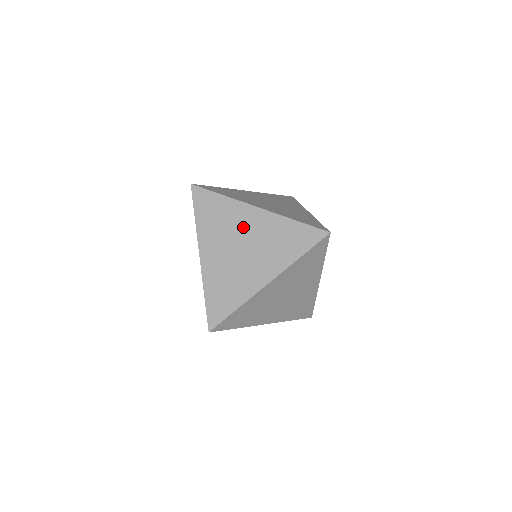
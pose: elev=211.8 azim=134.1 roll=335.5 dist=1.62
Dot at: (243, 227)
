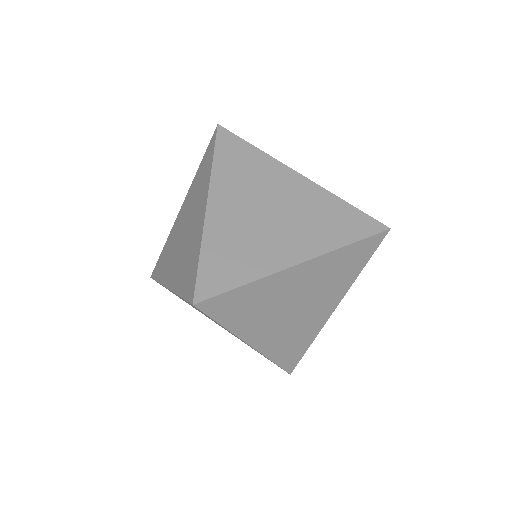
Dot at: (278, 189)
